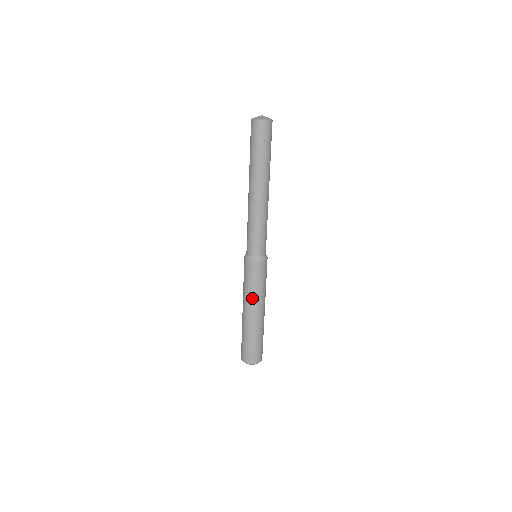
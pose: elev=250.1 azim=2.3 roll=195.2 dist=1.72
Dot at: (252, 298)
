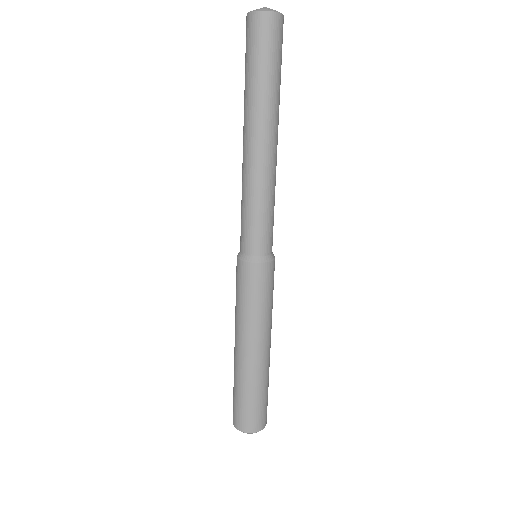
Dot at: (241, 323)
